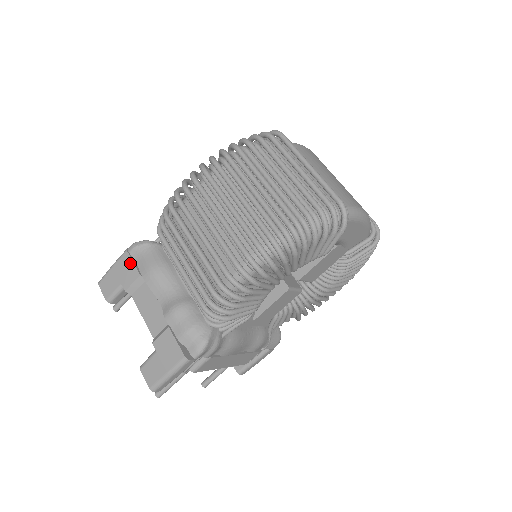
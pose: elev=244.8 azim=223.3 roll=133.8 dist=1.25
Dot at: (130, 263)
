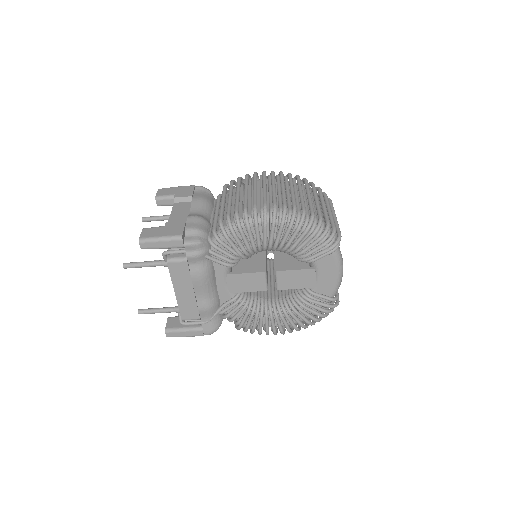
Dot at: (191, 190)
